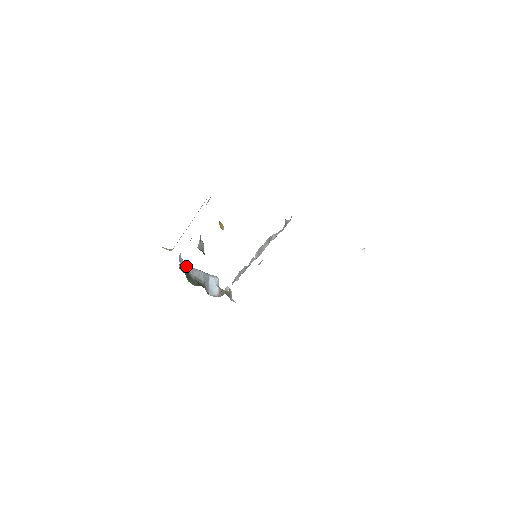
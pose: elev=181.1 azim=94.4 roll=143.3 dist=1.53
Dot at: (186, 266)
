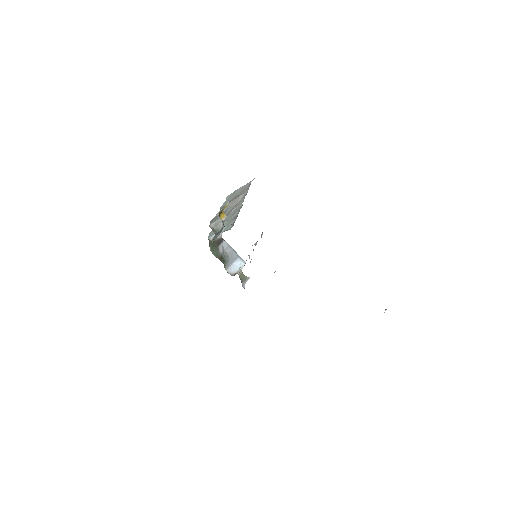
Dot at: (221, 240)
